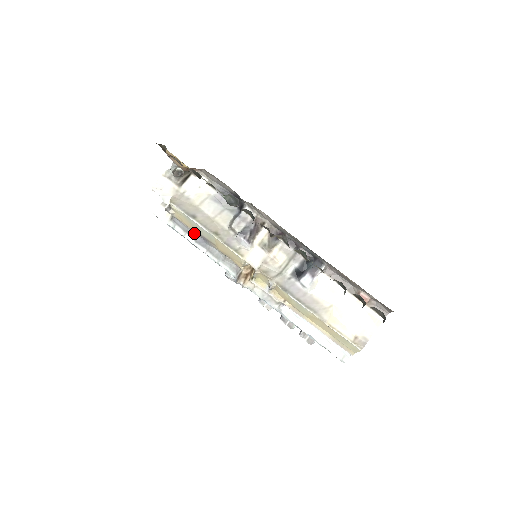
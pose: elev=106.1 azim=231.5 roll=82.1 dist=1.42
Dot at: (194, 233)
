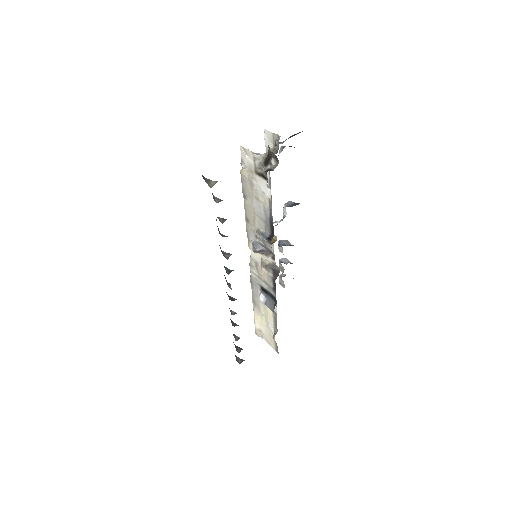
Dot at: occluded
